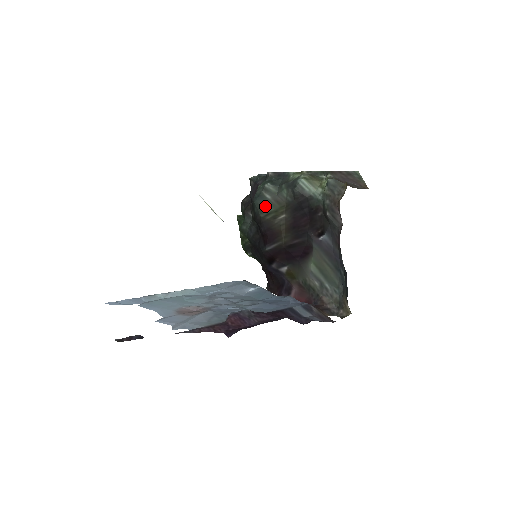
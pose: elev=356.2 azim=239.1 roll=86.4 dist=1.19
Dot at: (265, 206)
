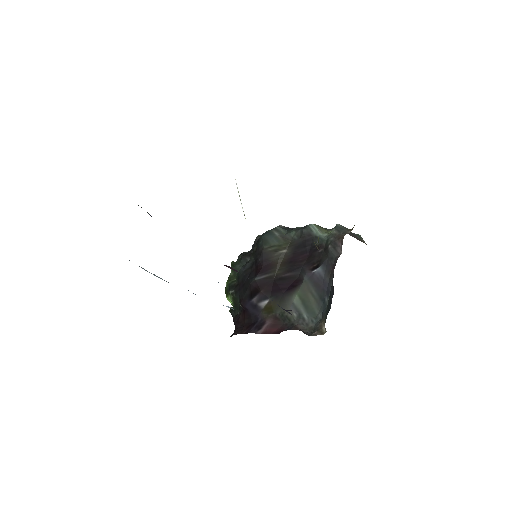
Dot at: (271, 240)
